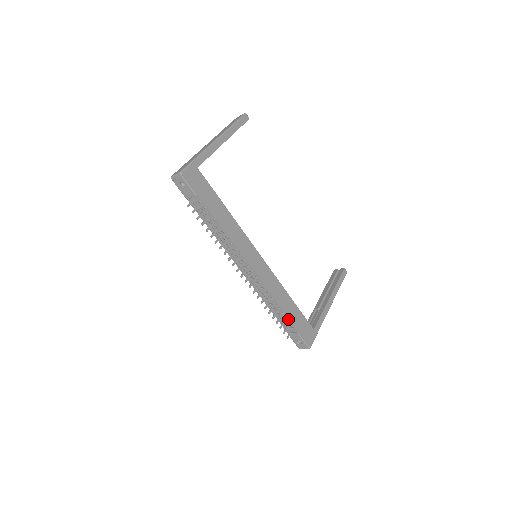
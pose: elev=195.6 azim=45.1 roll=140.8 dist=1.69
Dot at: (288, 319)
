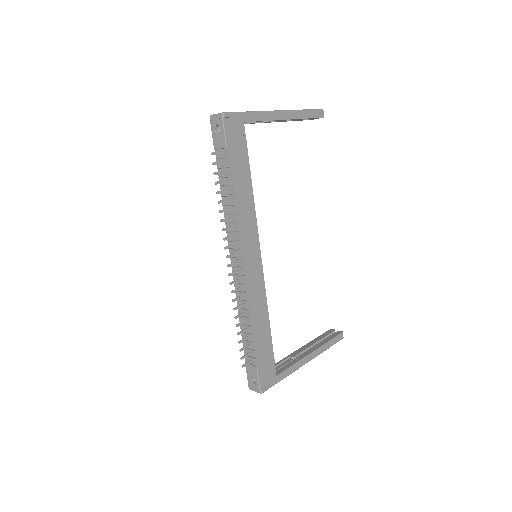
Dot at: (254, 345)
